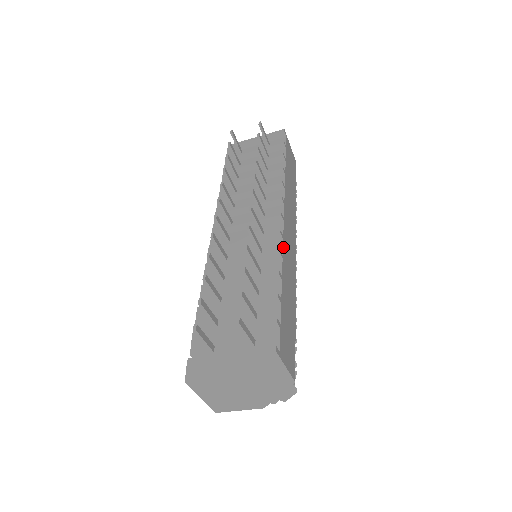
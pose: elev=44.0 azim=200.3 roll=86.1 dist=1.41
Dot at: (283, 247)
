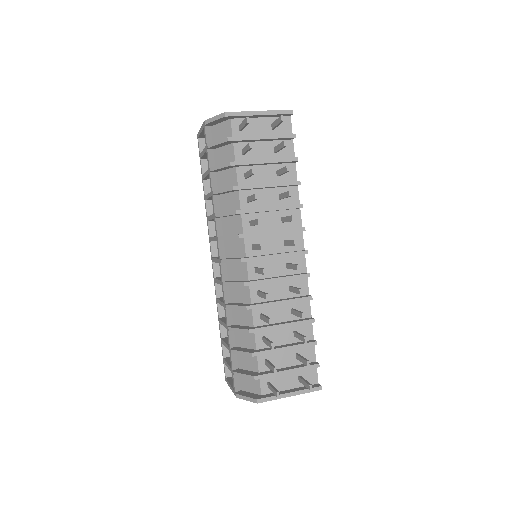
Dot at: occluded
